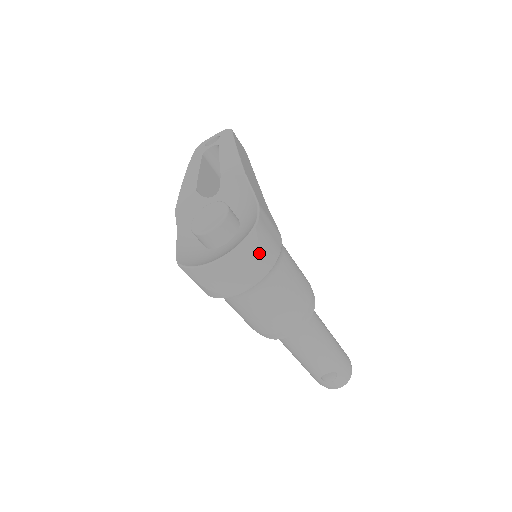
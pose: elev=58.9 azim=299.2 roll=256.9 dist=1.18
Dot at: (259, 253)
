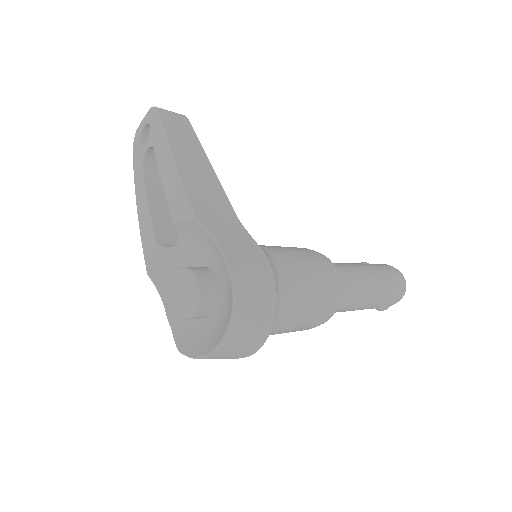
Dot at: (252, 322)
